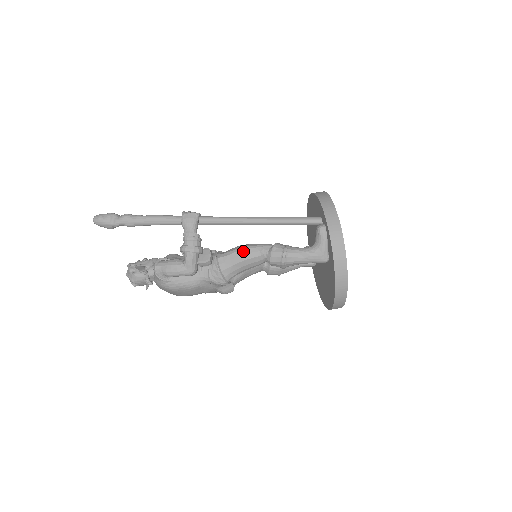
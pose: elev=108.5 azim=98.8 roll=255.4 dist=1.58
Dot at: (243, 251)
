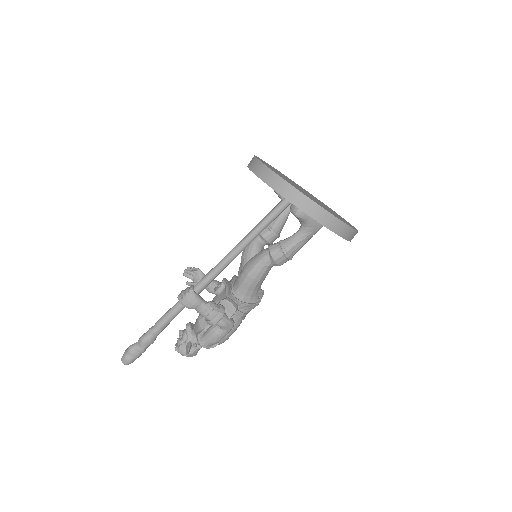
Dot at: (251, 278)
